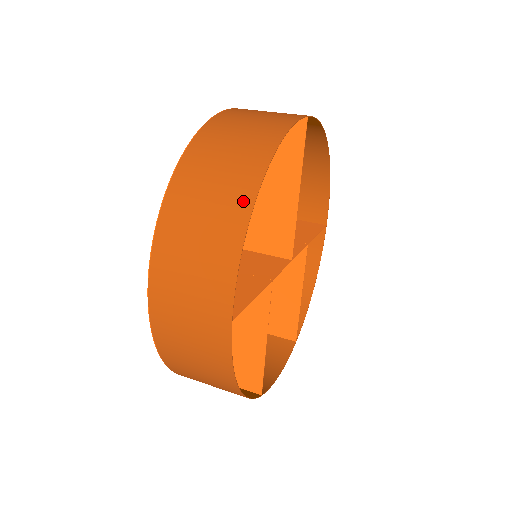
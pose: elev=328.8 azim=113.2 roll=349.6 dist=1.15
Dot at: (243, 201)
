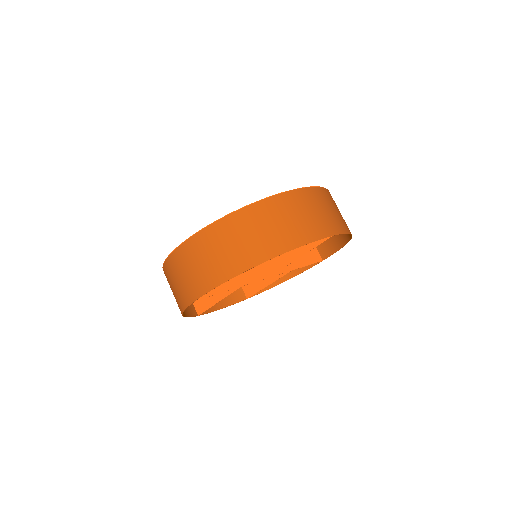
Dot at: (244, 264)
